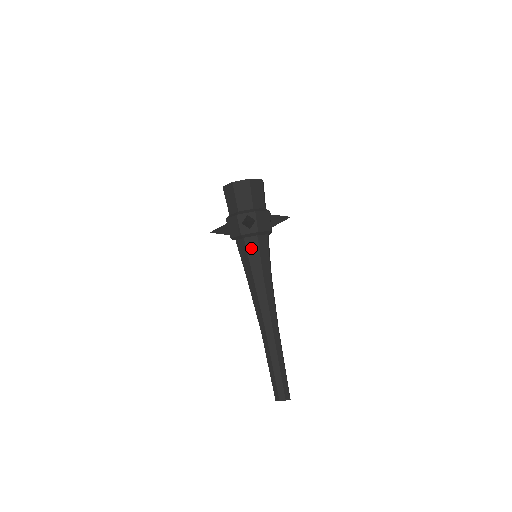
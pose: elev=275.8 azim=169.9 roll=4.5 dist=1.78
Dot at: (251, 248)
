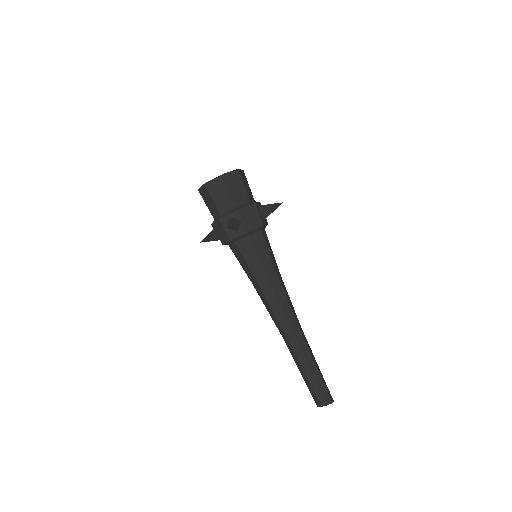
Dot at: (246, 251)
